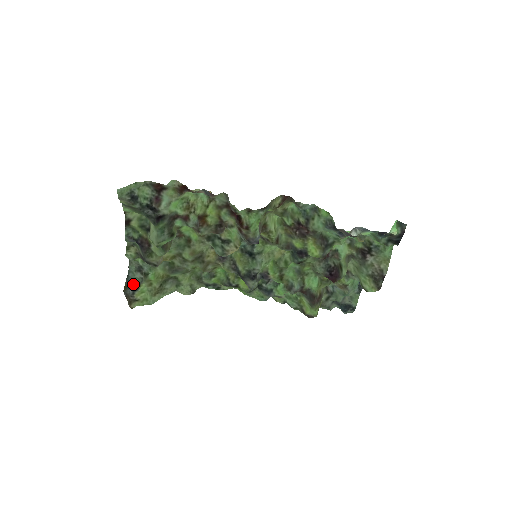
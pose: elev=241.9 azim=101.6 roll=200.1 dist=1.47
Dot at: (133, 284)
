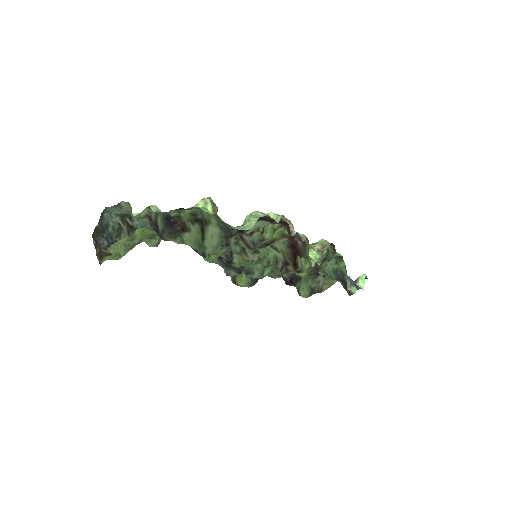
Dot at: (108, 231)
